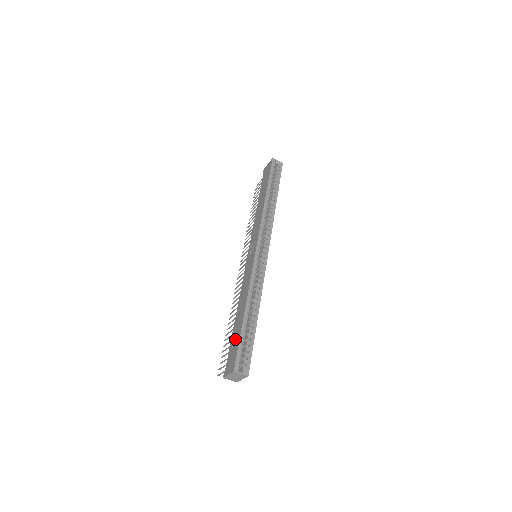
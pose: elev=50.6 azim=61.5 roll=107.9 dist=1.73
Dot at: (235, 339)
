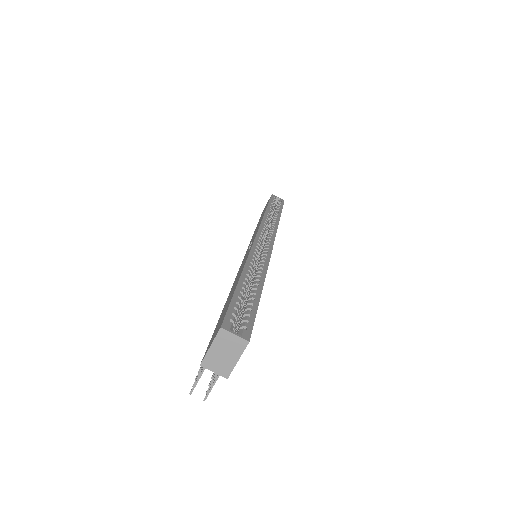
Dot at: occluded
